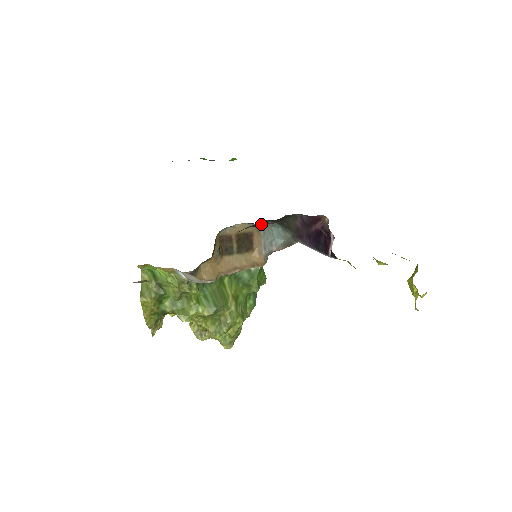
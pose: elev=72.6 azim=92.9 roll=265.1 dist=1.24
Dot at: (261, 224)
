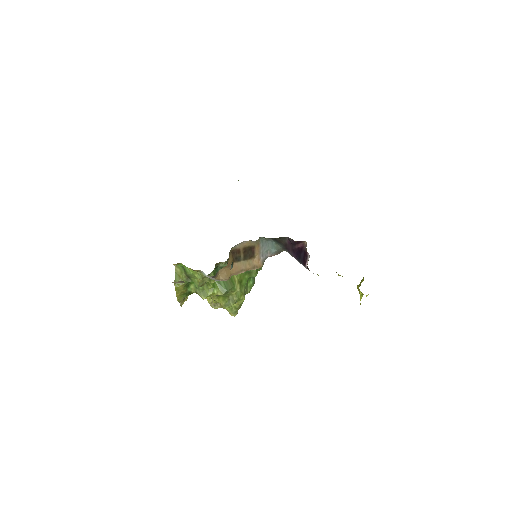
Dot at: occluded
